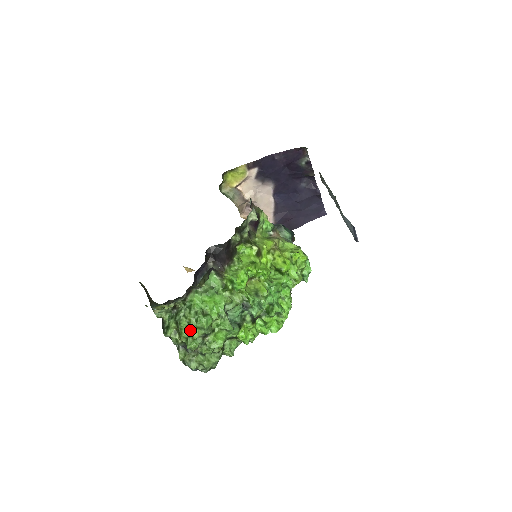
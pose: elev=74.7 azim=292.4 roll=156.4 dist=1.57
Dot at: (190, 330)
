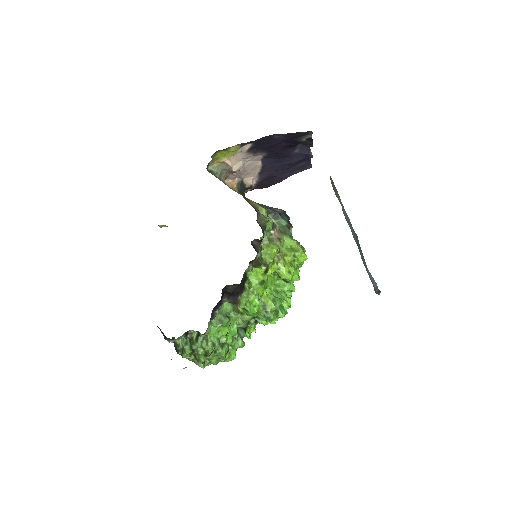
Dot at: (208, 358)
